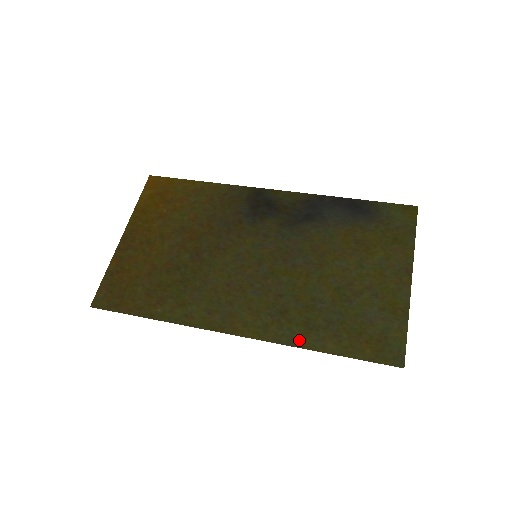
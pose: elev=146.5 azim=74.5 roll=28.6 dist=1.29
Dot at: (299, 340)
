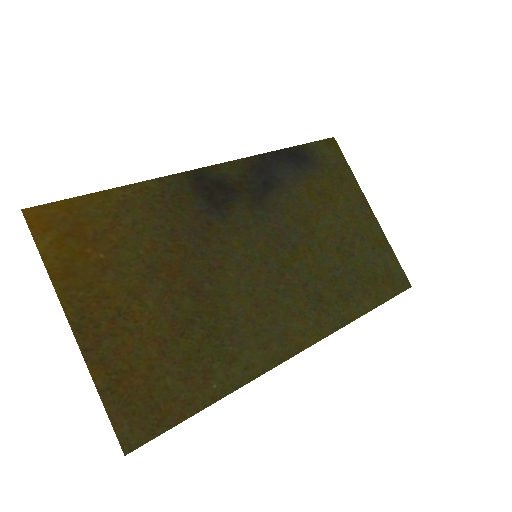
Dot at: (347, 315)
